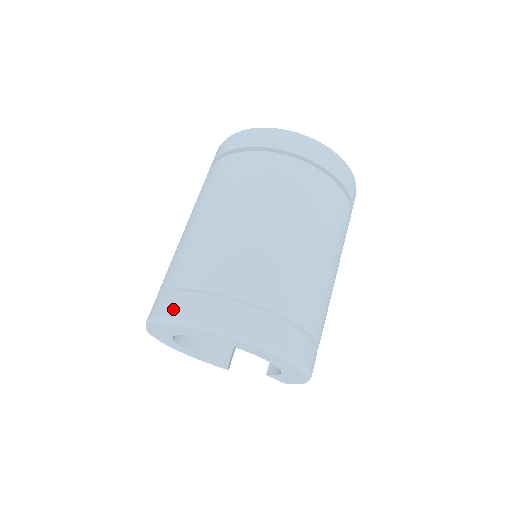
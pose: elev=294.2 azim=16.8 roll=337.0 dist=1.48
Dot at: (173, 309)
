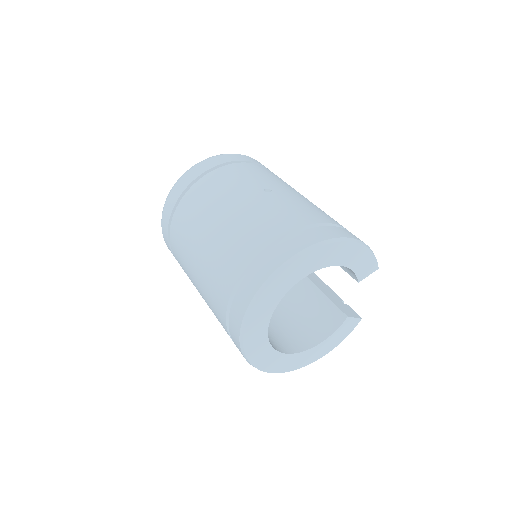
Dot at: (235, 338)
